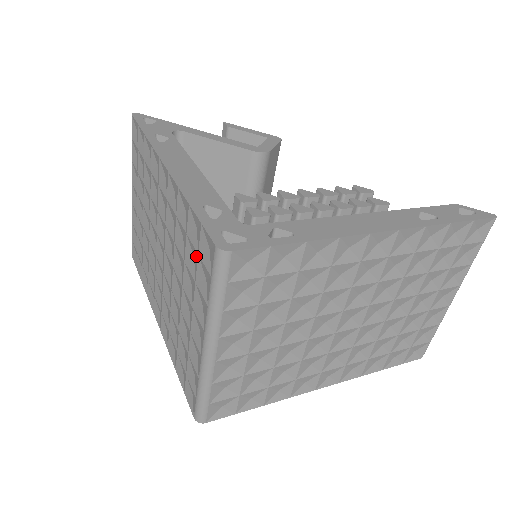
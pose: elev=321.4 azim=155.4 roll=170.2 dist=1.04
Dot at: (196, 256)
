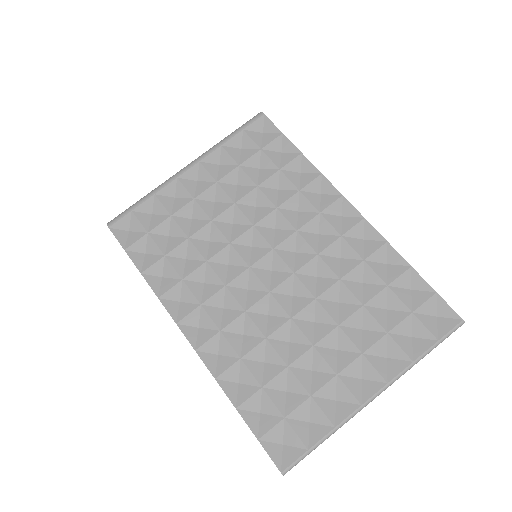
Dot at: occluded
